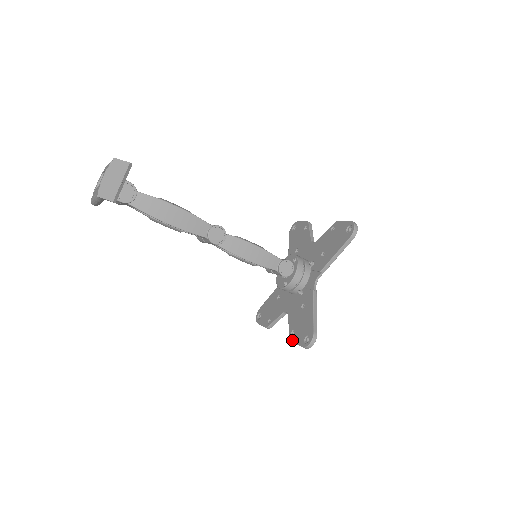
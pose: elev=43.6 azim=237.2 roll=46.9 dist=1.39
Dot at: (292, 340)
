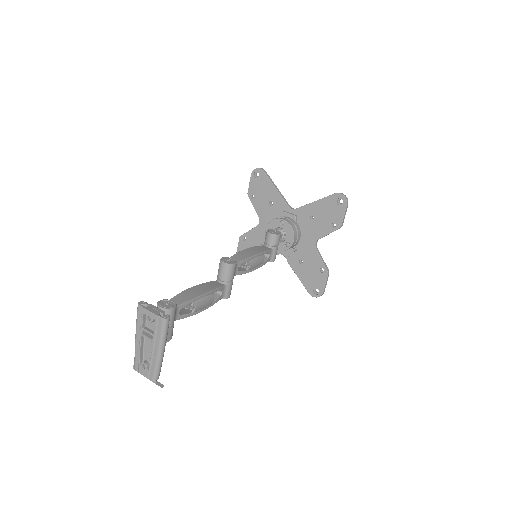
Dot at: (239, 241)
